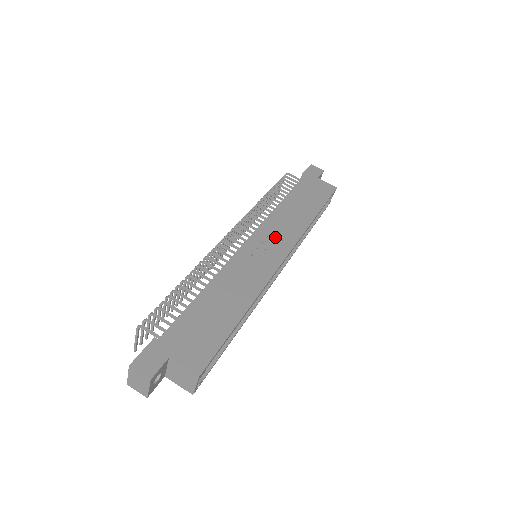
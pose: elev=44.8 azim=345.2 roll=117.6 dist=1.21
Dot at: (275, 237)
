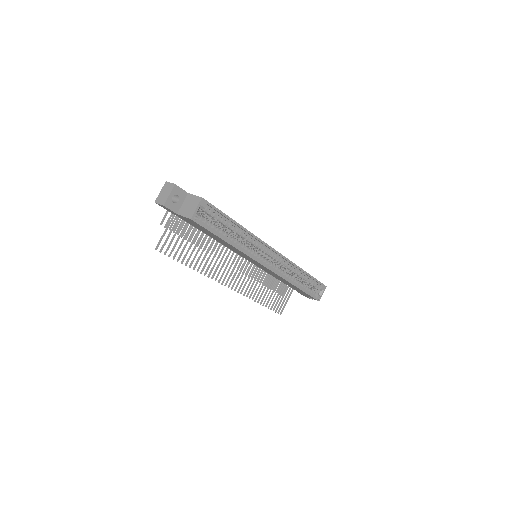
Dot at: occluded
